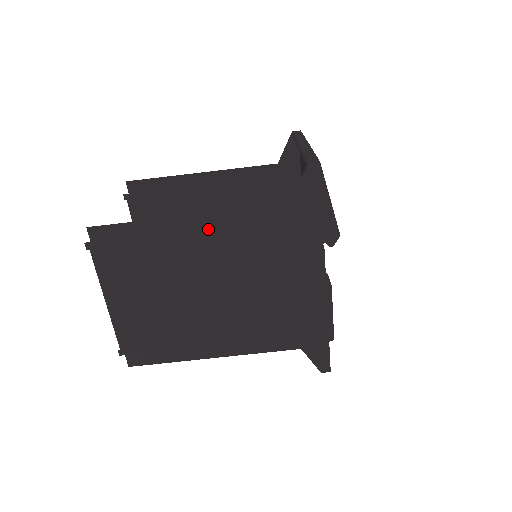
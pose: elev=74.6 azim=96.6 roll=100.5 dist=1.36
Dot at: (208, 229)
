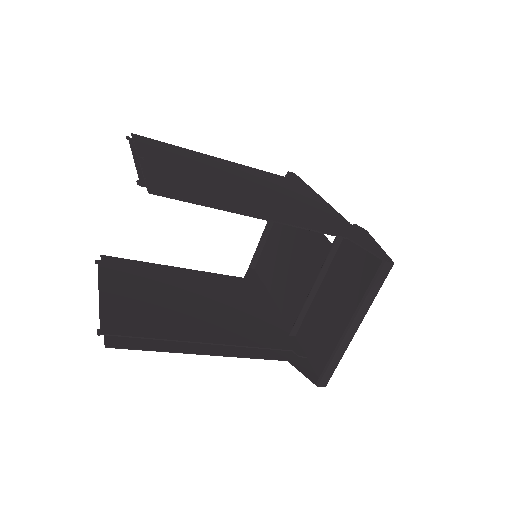
Dot at: (218, 346)
